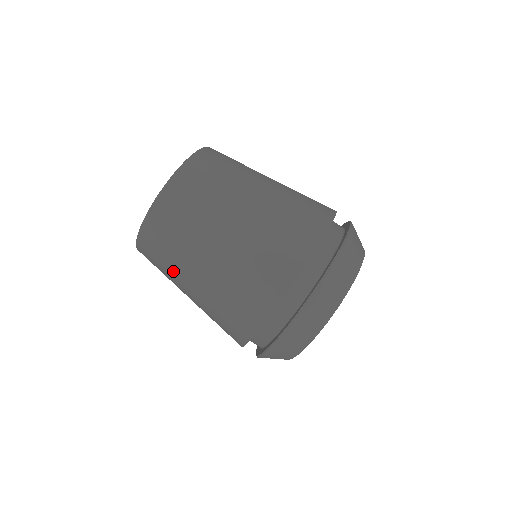
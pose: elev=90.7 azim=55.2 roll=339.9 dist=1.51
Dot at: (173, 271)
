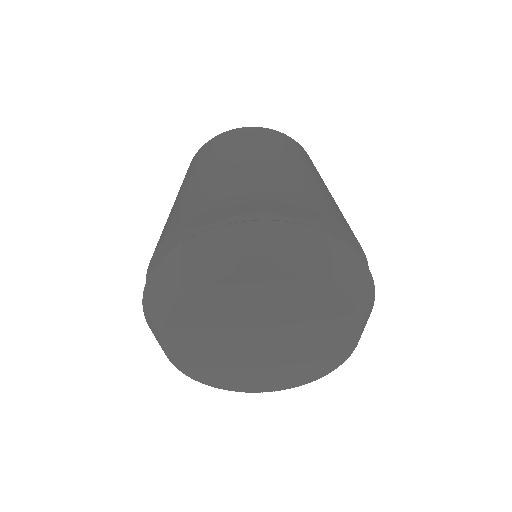
Dot at: (205, 160)
